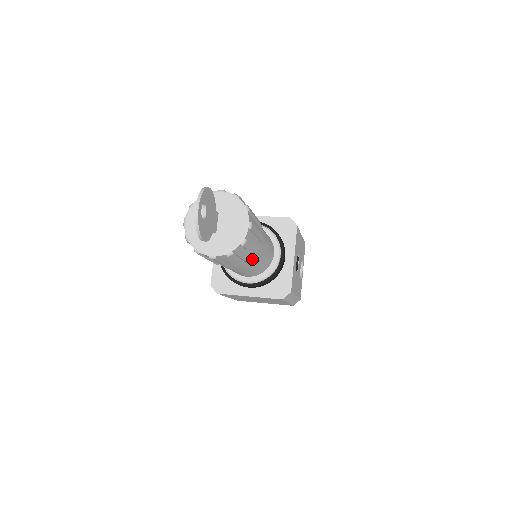
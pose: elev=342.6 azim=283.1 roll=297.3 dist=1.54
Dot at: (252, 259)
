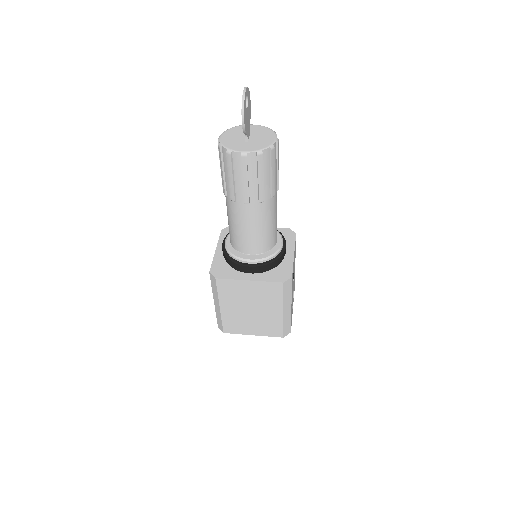
Dot at: (267, 200)
